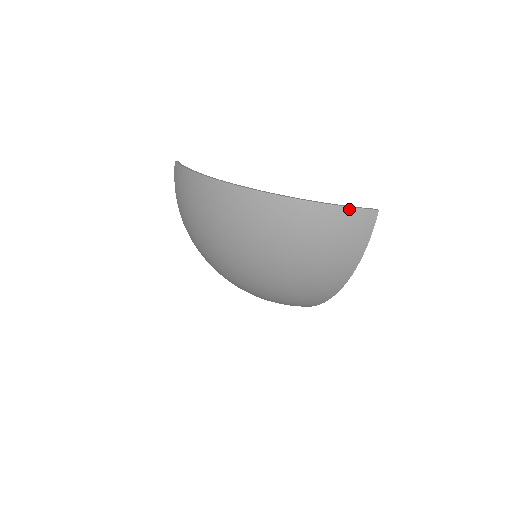
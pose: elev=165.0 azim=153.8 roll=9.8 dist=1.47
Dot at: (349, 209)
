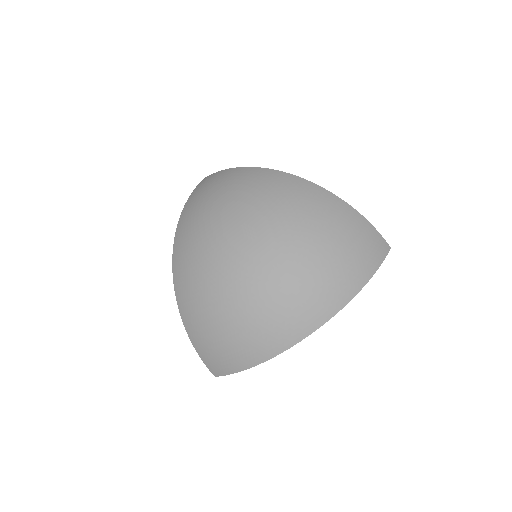
Dot at: (373, 228)
